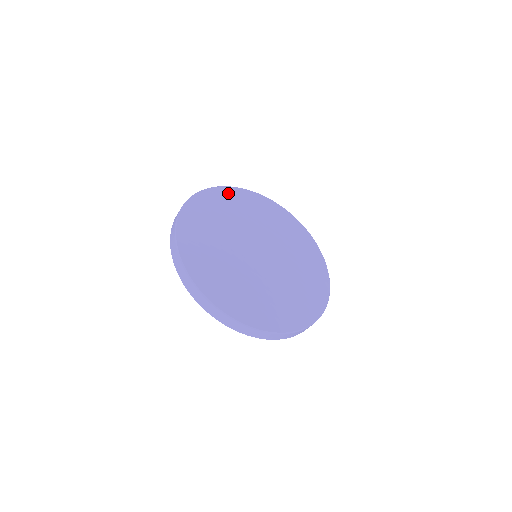
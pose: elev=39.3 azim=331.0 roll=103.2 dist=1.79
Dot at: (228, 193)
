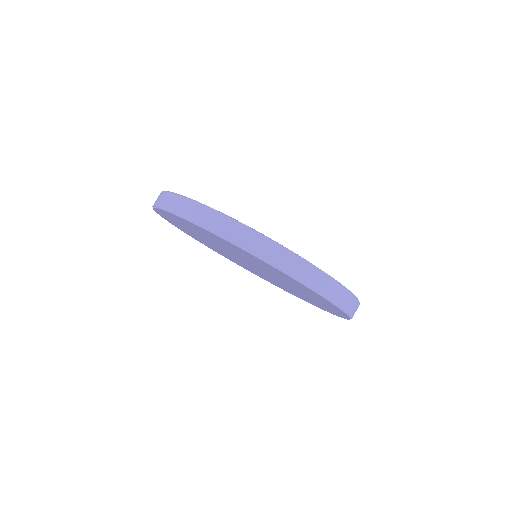
Dot at: occluded
